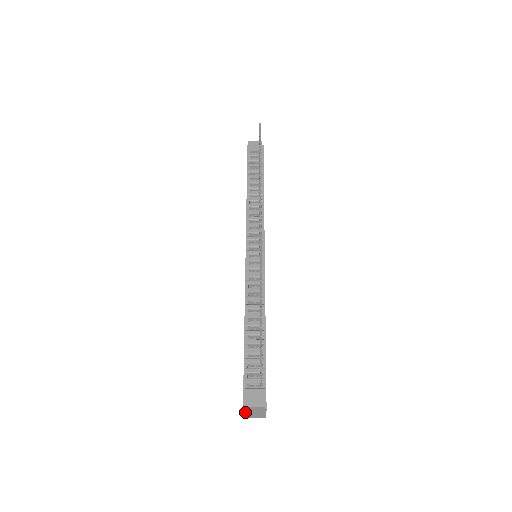
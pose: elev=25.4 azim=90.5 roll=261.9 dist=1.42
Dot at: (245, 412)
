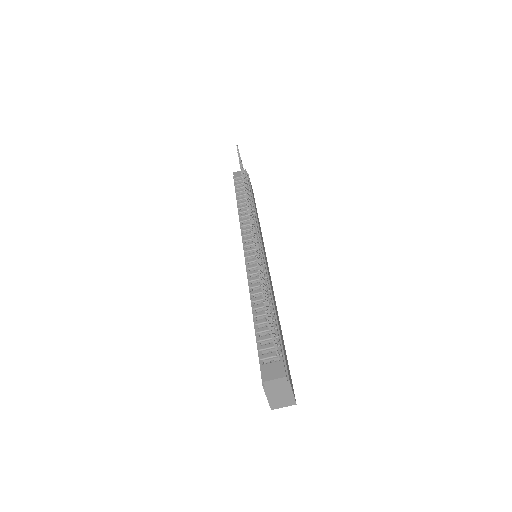
Dot at: (268, 395)
